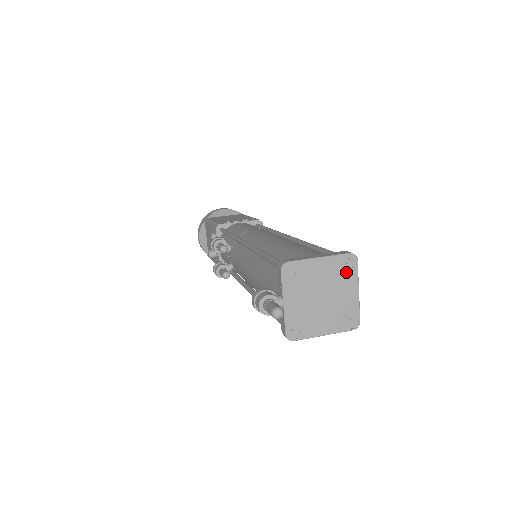
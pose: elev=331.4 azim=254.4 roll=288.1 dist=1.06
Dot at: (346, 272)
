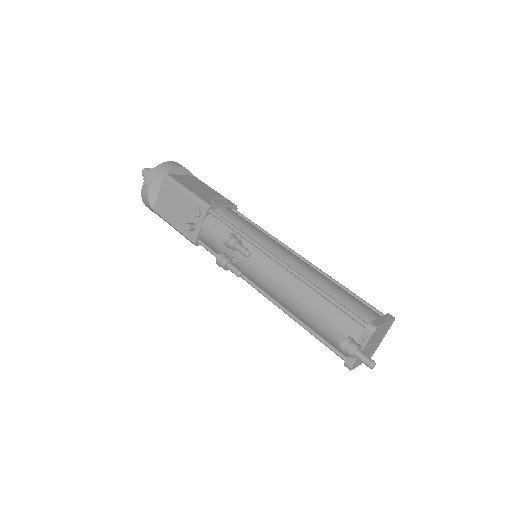
Dot at: (388, 328)
